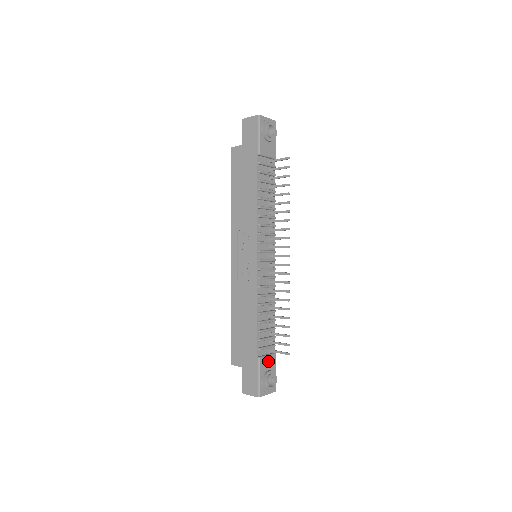
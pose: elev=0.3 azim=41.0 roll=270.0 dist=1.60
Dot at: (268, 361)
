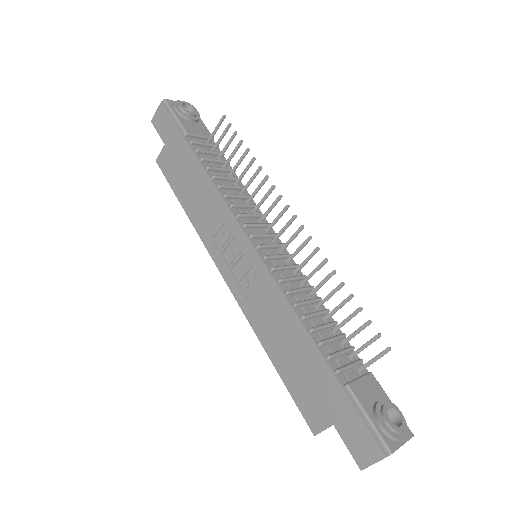
Dot at: (366, 387)
